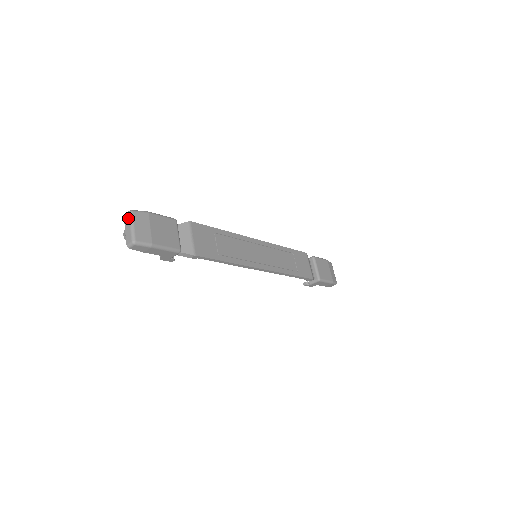
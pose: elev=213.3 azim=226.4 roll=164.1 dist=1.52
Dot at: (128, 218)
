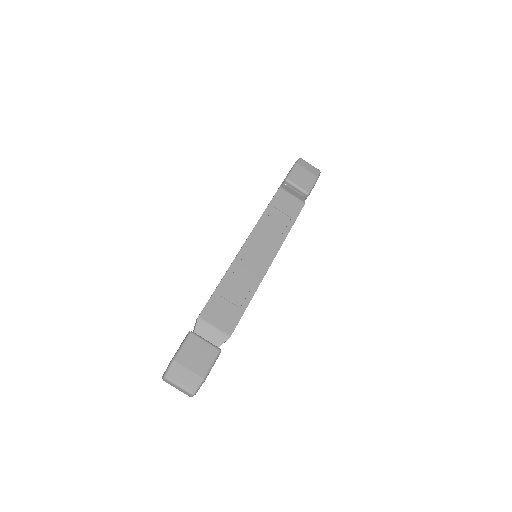
Dot at: (169, 383)
